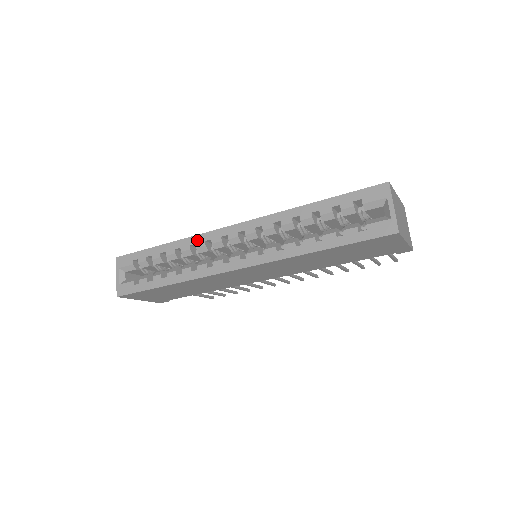
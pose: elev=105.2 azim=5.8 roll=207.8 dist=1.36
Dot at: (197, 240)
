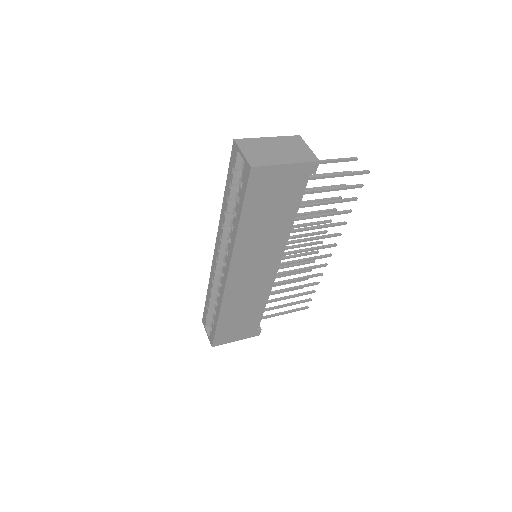
Dot at: (212, 275)
